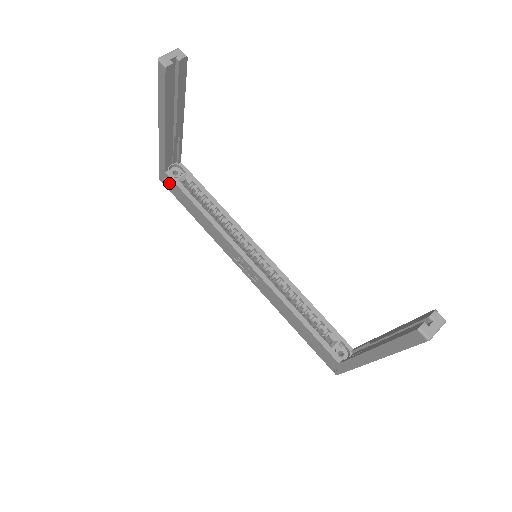
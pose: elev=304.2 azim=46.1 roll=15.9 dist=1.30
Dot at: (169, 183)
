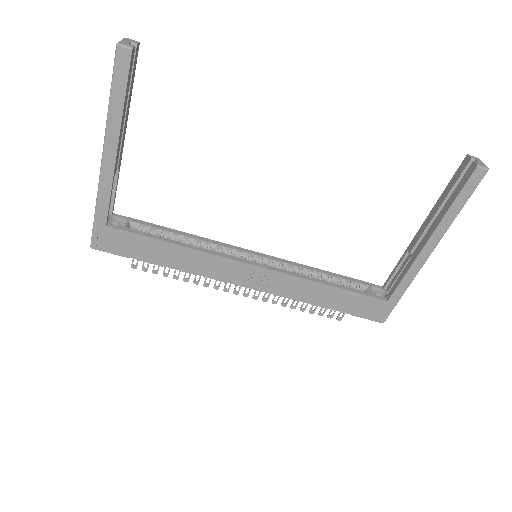
Dot at: (113, 239)
